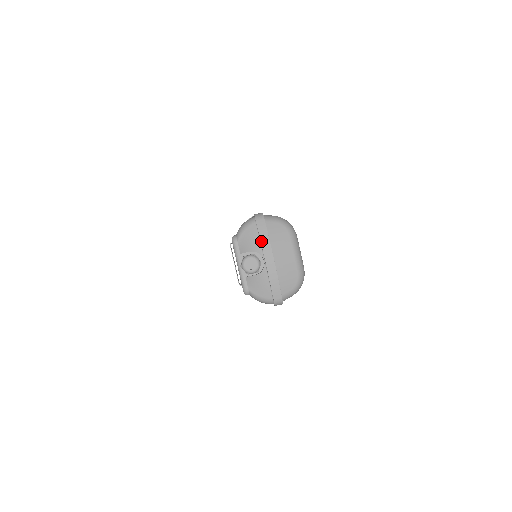
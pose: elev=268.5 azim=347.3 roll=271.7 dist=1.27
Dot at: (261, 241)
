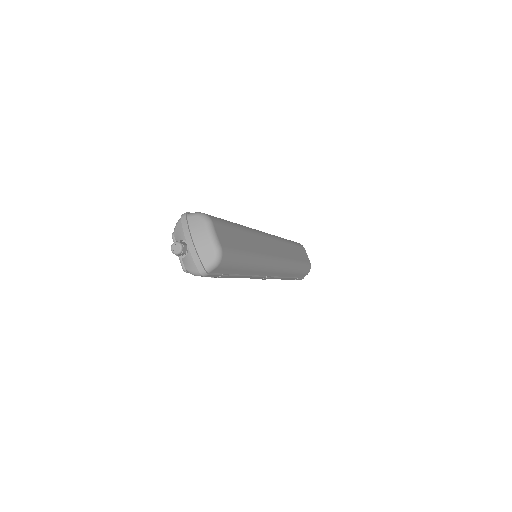
Dot at: (183, 231)
